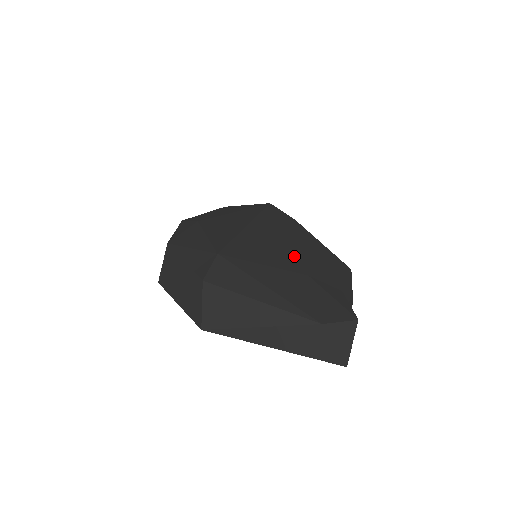
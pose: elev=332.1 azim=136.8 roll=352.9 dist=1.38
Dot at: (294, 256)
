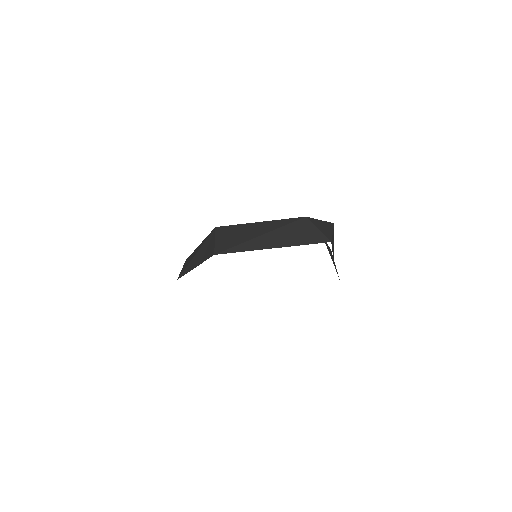
Dot at: occluded
